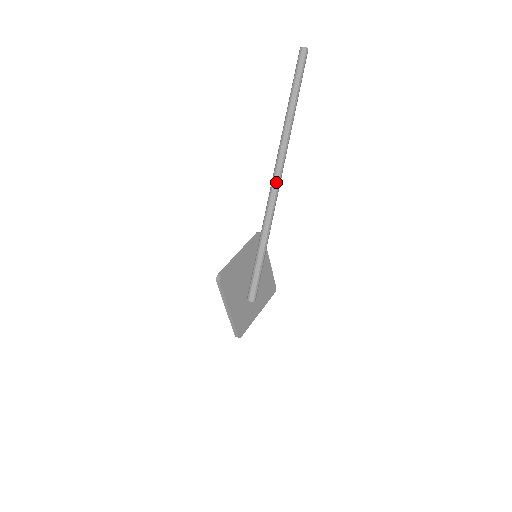
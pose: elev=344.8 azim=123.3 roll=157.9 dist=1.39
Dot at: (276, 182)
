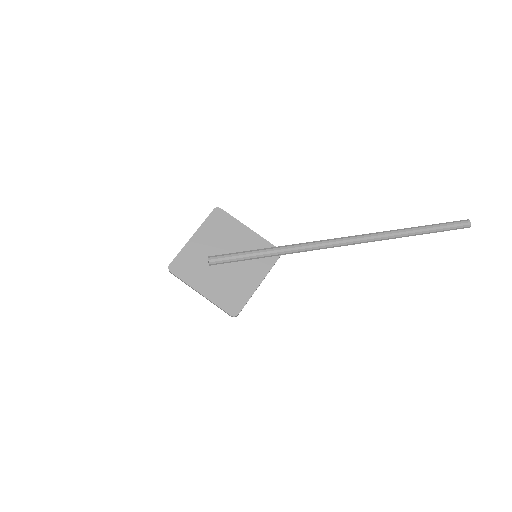
Dot at: (333, 239)
